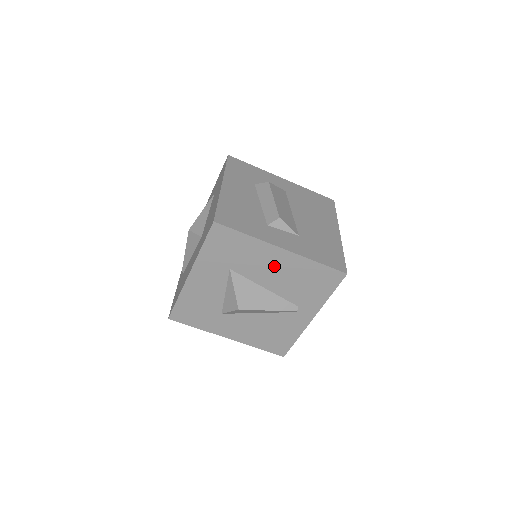
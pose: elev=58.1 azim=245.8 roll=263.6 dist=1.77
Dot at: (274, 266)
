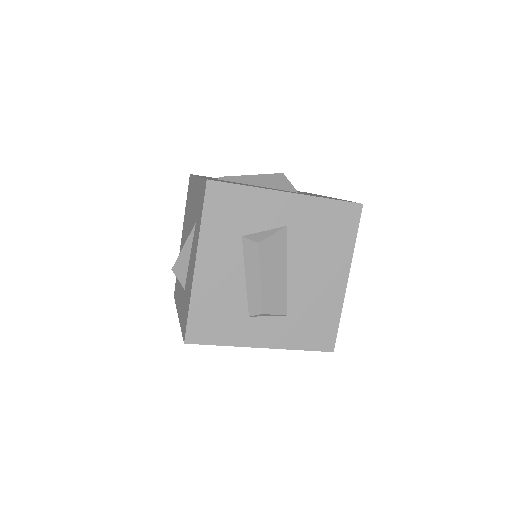
Dot at: occluded
